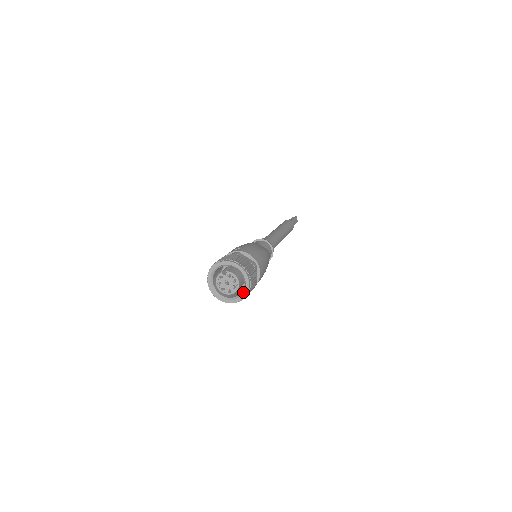
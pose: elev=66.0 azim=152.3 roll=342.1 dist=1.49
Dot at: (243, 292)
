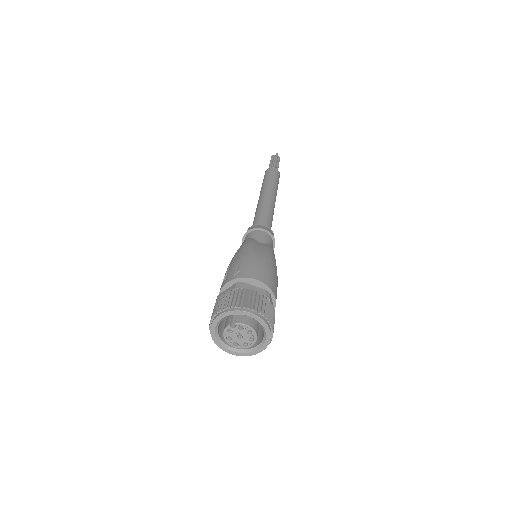
Dot at: (264, 342)
